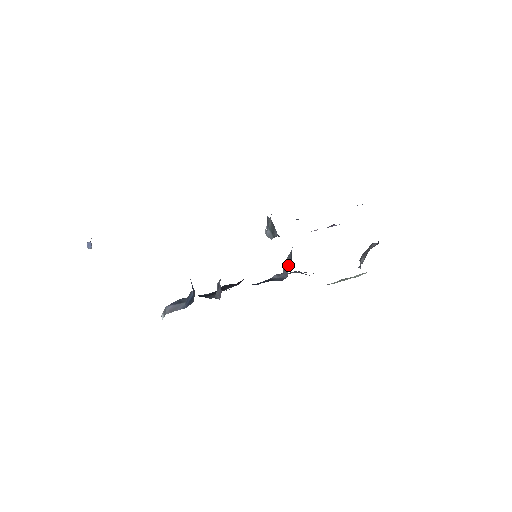
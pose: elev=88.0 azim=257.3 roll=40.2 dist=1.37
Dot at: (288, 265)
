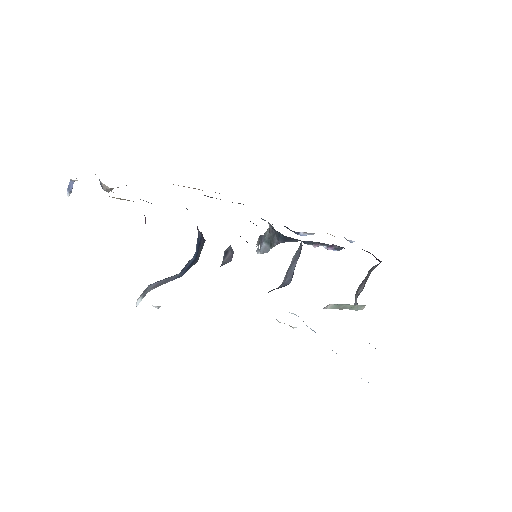
Dot at: (293, 266)
